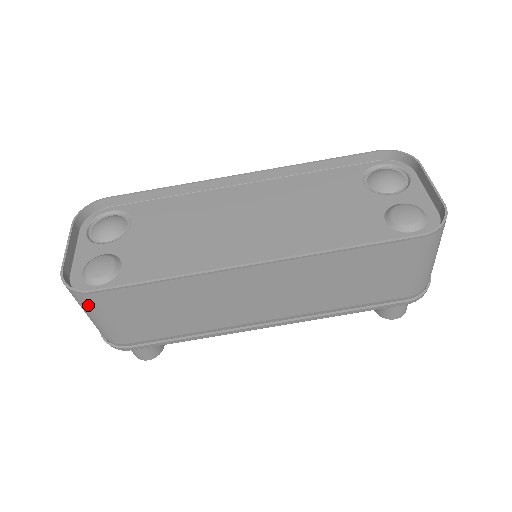
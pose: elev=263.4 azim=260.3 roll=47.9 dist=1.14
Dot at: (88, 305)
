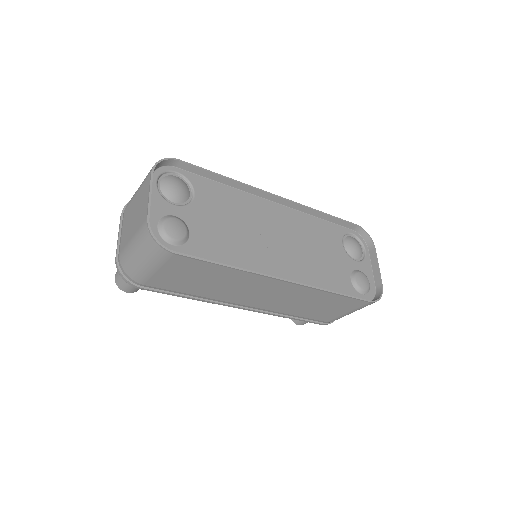
Dot at: (157, 257)
